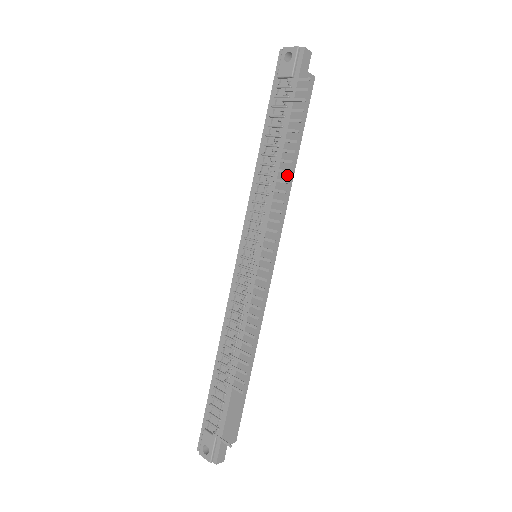
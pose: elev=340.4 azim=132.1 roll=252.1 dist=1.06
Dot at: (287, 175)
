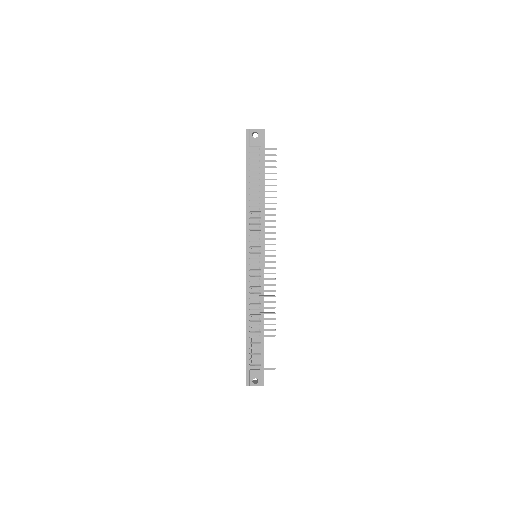
Dot at: occluded
